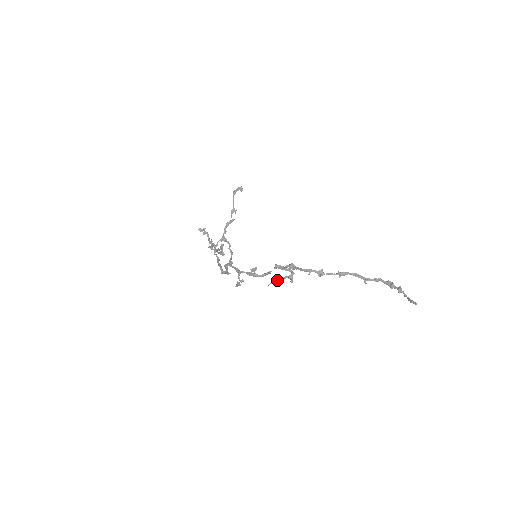
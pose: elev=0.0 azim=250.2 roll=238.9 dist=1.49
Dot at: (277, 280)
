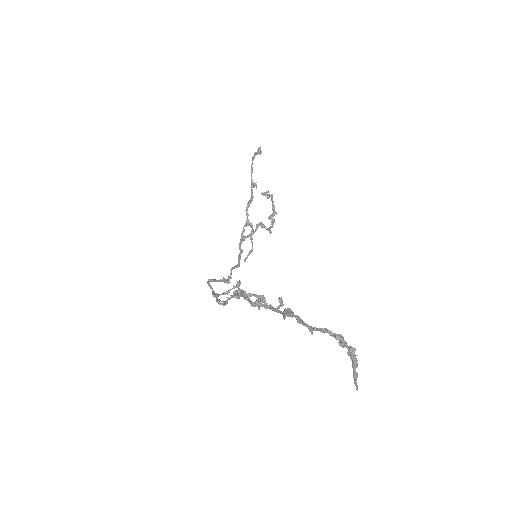
Dot at: (256, 300)
